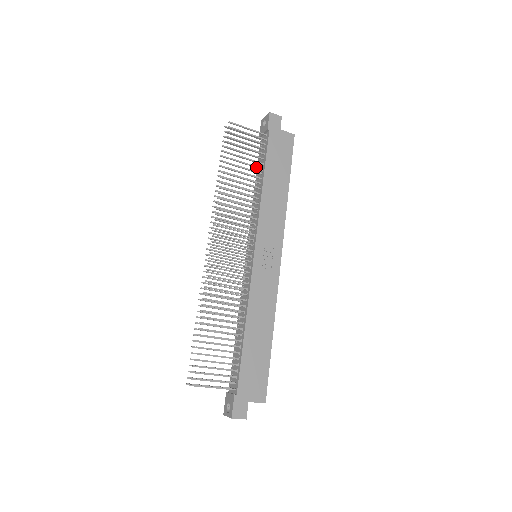
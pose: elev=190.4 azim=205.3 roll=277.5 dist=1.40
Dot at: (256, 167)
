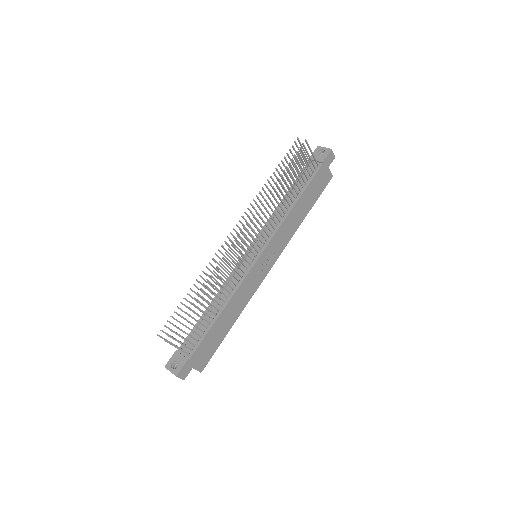
Dot at: (298, 187)
